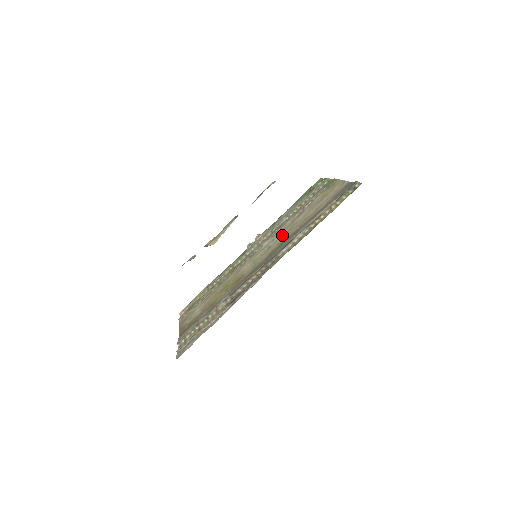
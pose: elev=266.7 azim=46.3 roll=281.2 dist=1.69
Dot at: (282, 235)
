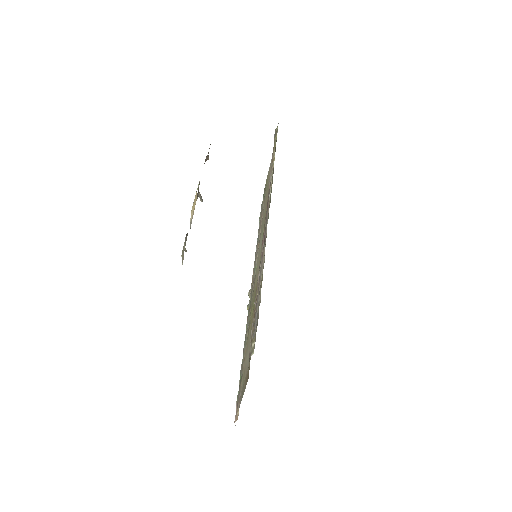
Dot at: occluded
